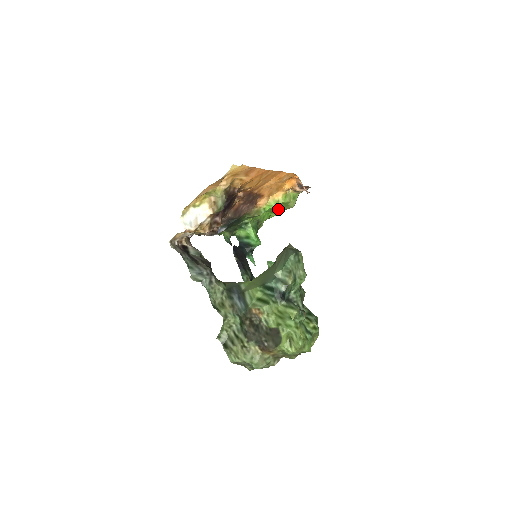
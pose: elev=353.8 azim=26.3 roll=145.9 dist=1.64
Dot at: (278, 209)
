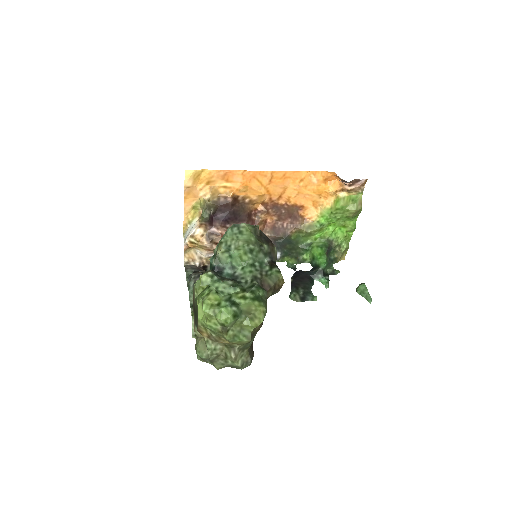
Dot at: (346, 220)
